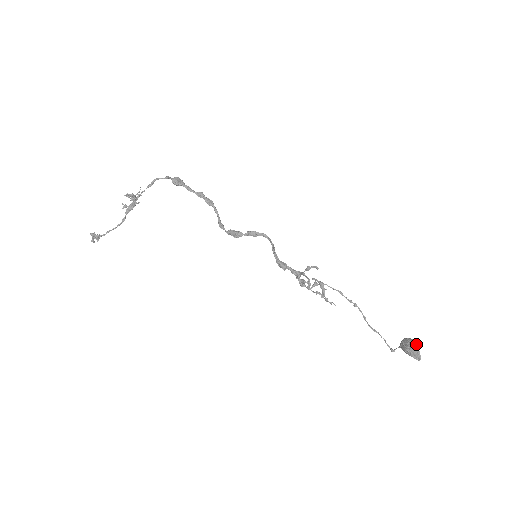
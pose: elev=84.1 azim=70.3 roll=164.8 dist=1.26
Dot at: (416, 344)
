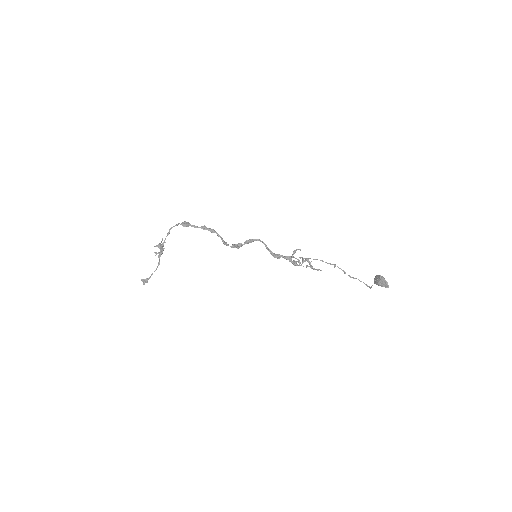
Dot at: (383, 277)
